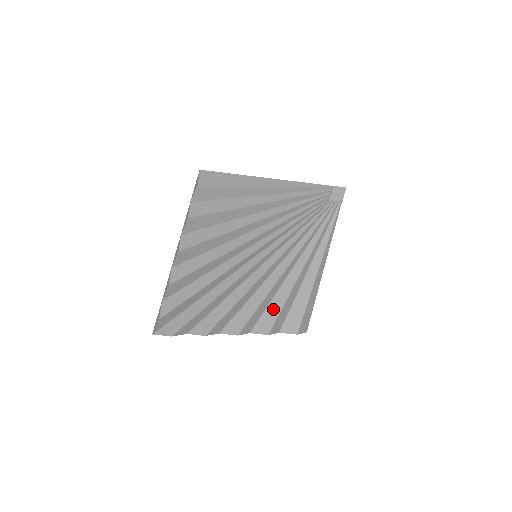
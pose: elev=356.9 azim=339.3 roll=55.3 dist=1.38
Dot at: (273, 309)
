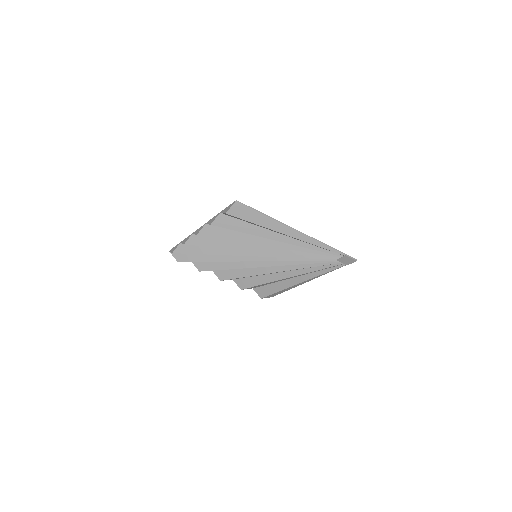
Dot at: (253, 281)
